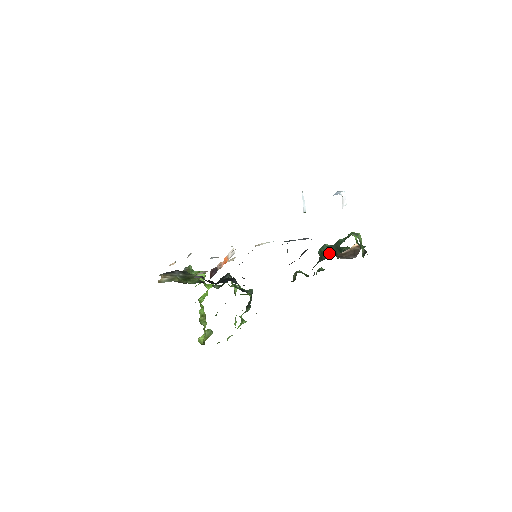
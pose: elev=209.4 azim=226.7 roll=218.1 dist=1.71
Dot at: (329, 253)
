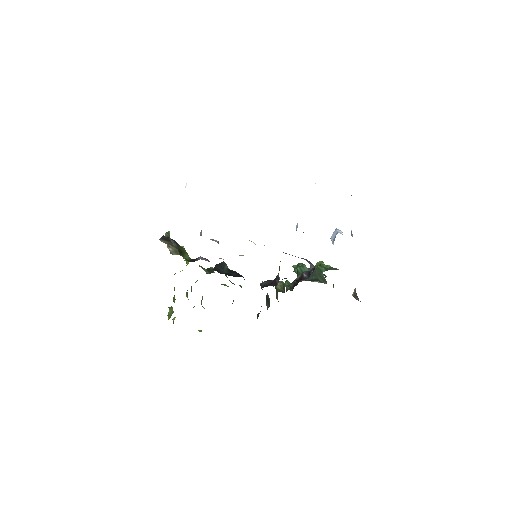
Dot at: (312, 276)
